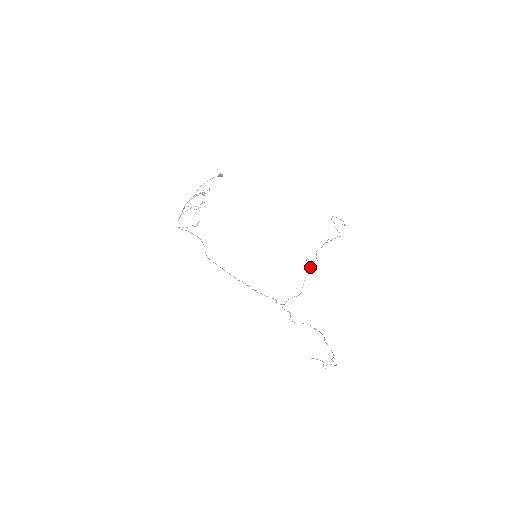
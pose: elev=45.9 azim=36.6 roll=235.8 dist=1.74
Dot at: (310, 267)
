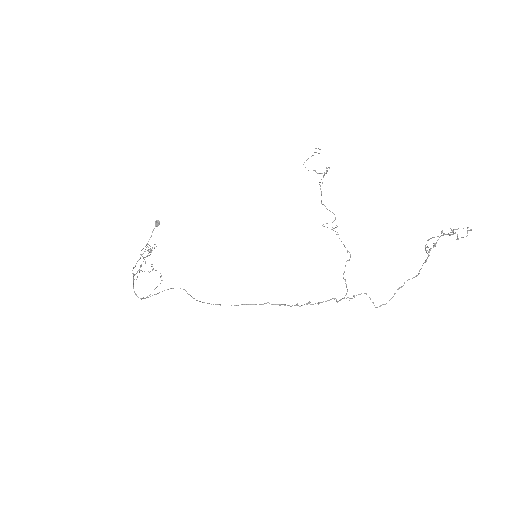
Dot at: (334, 228)
